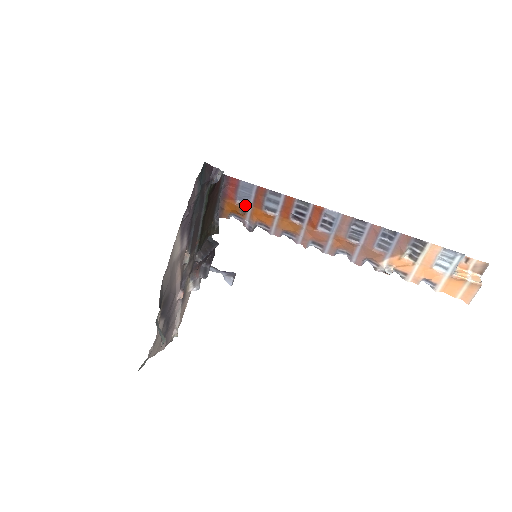
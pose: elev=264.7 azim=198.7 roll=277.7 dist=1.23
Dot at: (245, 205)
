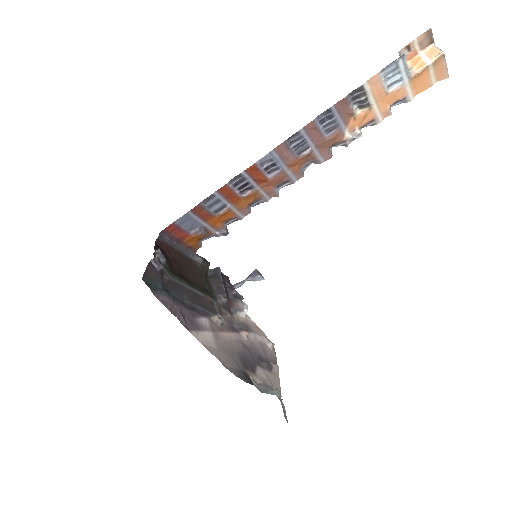
Dot at: (200, 228)
